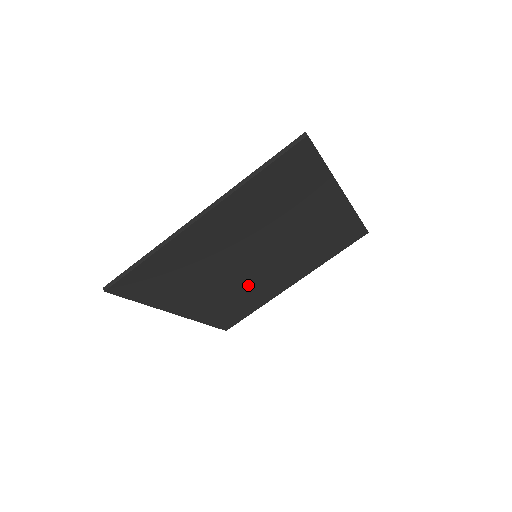
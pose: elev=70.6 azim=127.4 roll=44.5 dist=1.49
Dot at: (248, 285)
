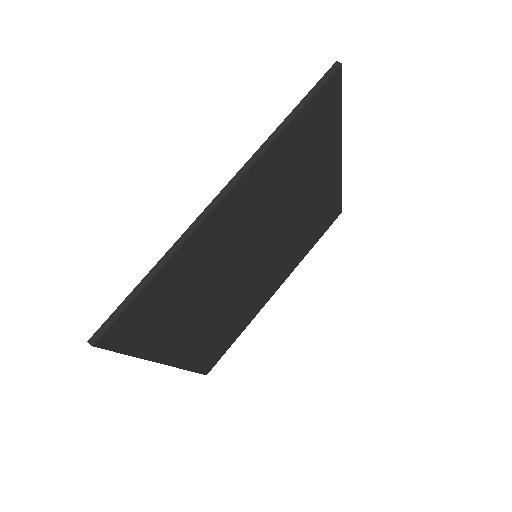
Dot at: (240, 301)
